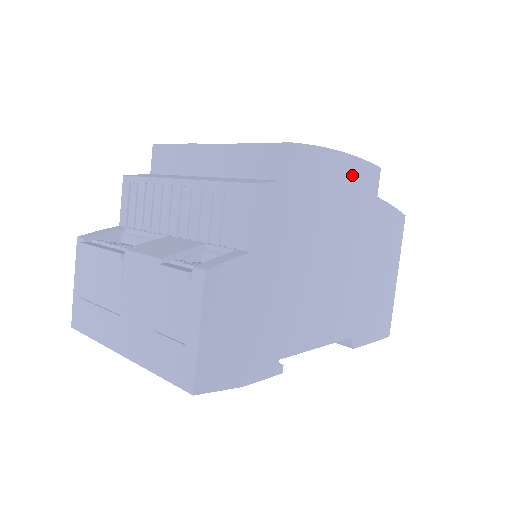
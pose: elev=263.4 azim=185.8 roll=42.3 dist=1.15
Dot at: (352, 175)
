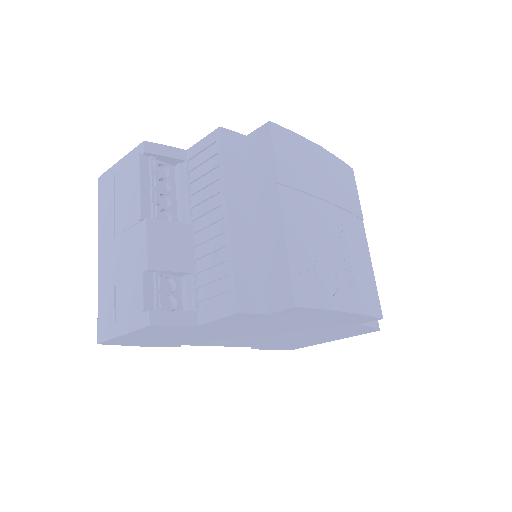
Dot at: (345, 318)
